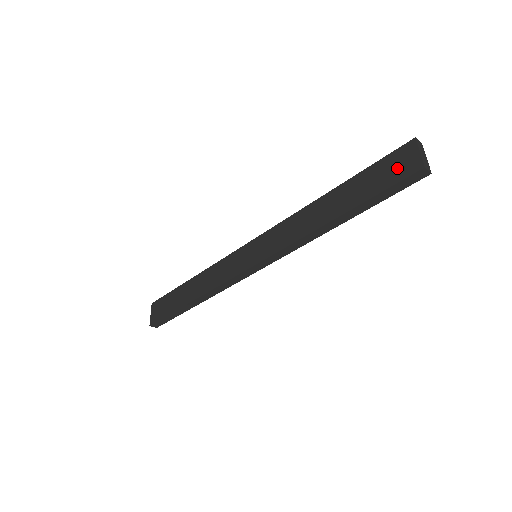
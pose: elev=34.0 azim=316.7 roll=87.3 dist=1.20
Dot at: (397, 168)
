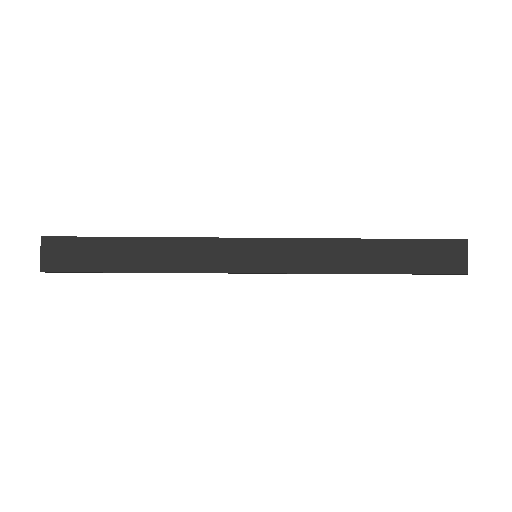
Dot at: (446, 259)
